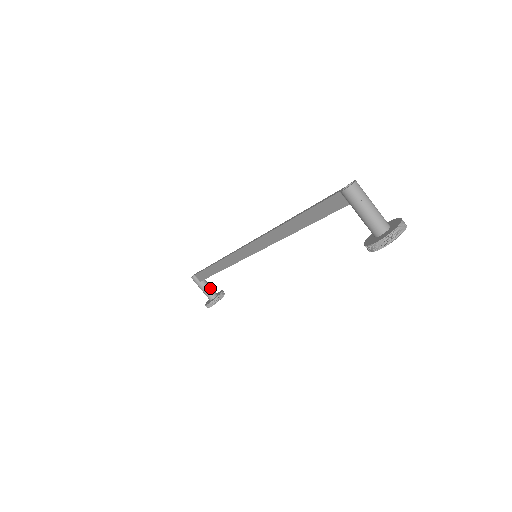
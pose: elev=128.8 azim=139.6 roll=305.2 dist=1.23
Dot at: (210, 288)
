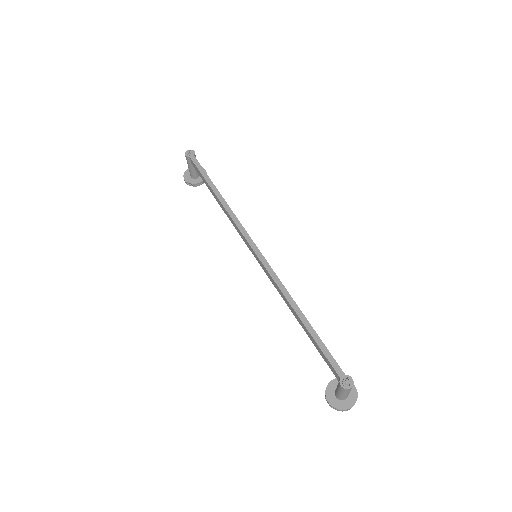
Dot at: occluded
